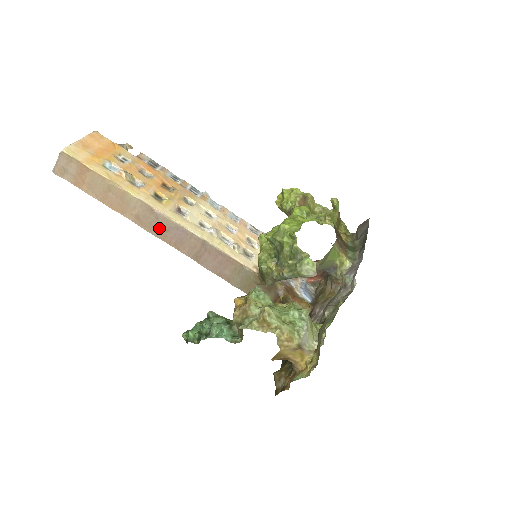
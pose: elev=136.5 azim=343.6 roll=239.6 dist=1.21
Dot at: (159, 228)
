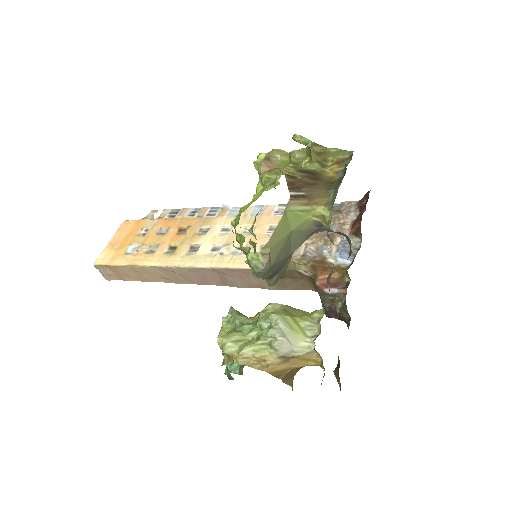
Dot at: (183, 277)
